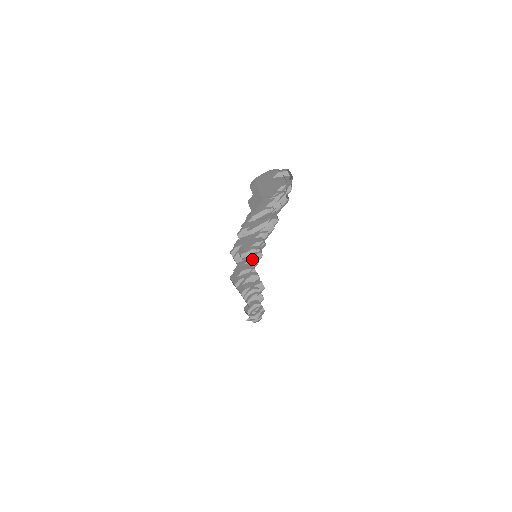
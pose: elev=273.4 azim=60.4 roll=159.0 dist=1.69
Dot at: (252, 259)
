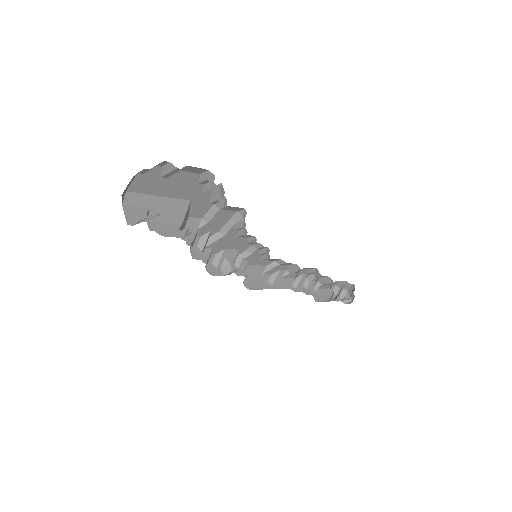
Dot at: (264, 254)
